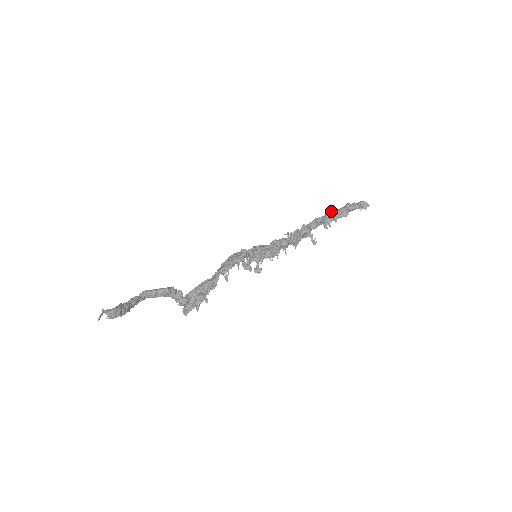
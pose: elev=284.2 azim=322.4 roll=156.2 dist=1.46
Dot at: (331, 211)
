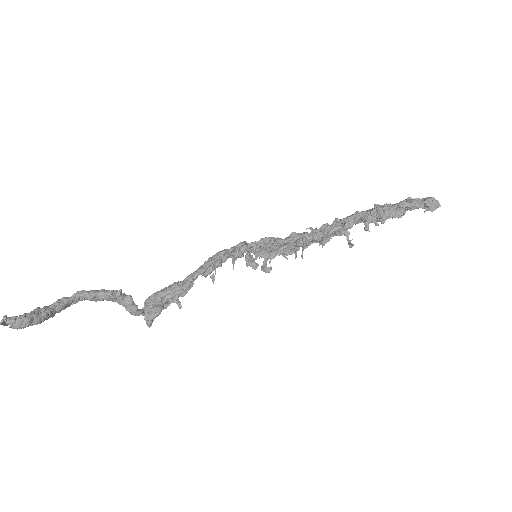
Dot at: (379, 206)
